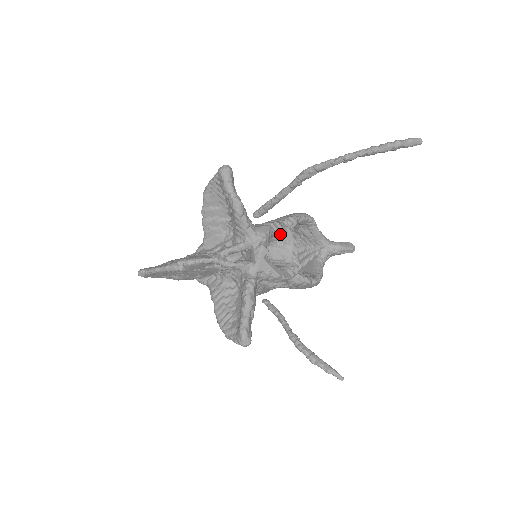
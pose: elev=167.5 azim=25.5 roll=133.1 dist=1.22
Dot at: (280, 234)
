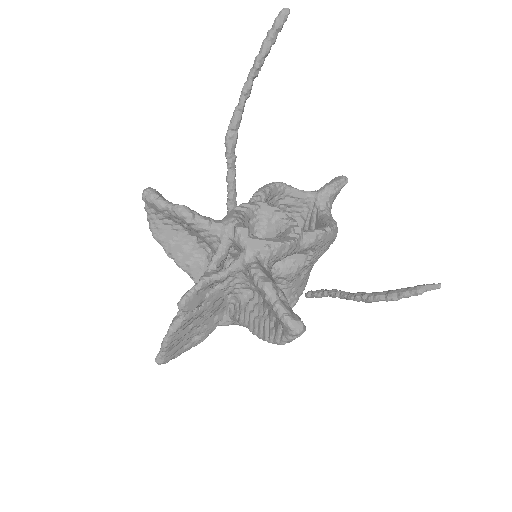
Dot at: (254, 212)
